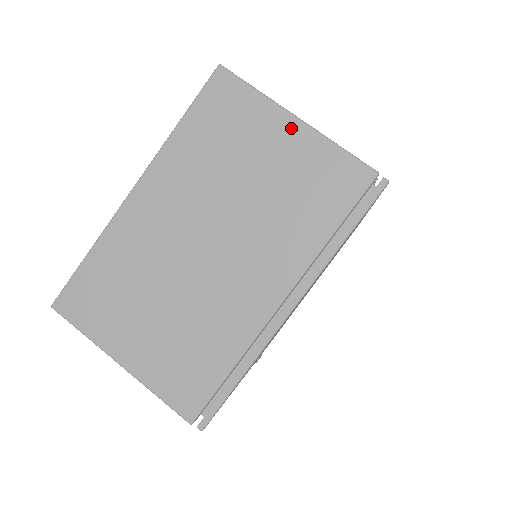
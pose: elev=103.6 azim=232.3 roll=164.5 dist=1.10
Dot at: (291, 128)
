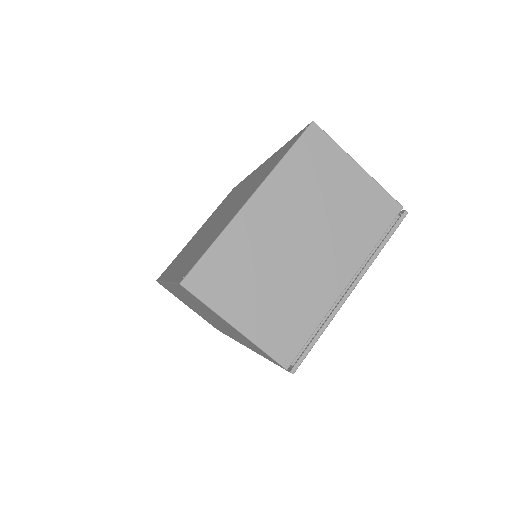
Dot at: (356, 172)
